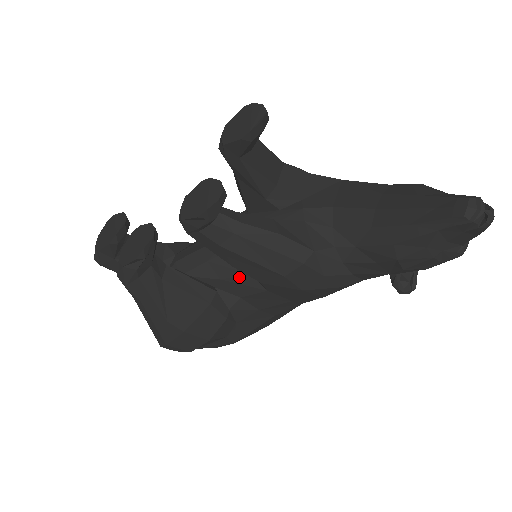
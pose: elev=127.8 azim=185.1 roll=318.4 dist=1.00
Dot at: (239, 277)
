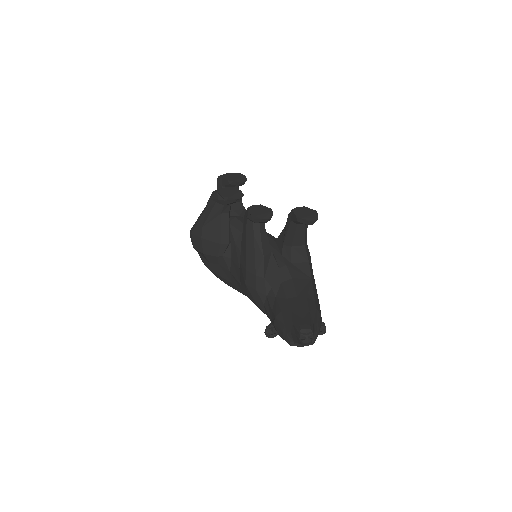
Dot at: (240, 251)
